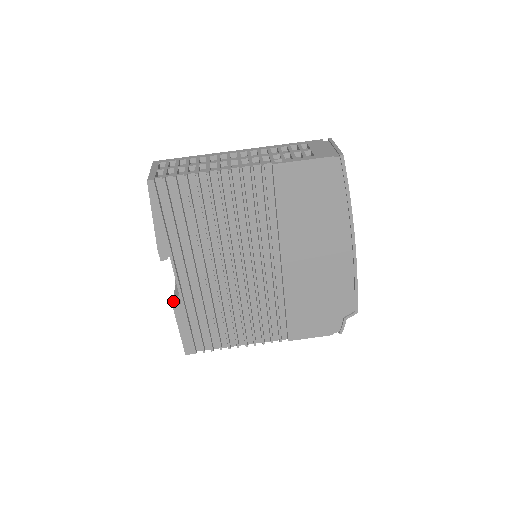
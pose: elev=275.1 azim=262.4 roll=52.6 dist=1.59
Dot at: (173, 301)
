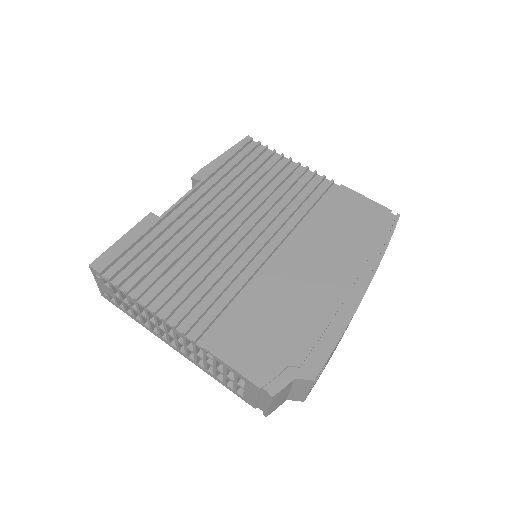
Dot at: occluded
